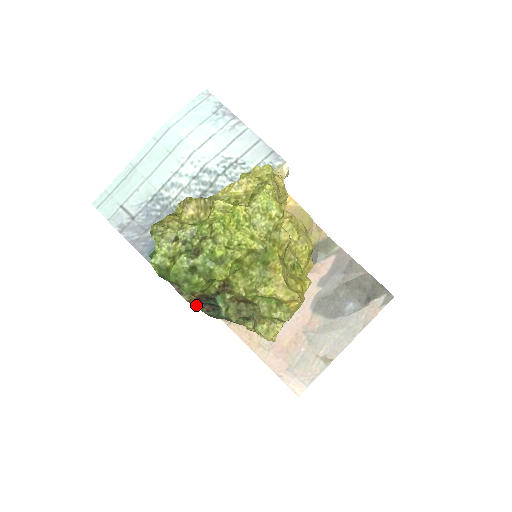
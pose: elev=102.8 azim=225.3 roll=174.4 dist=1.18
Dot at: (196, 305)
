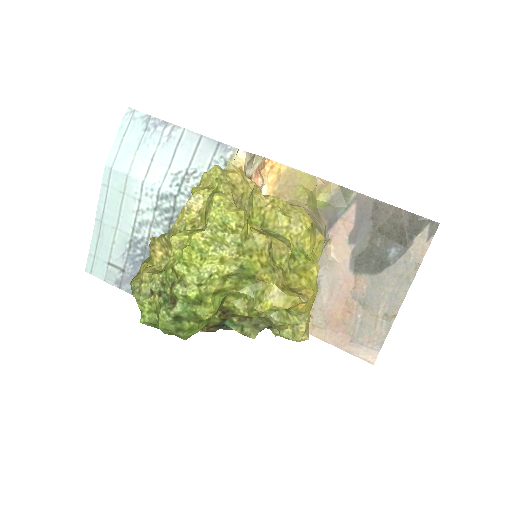
Dot at: occluded
